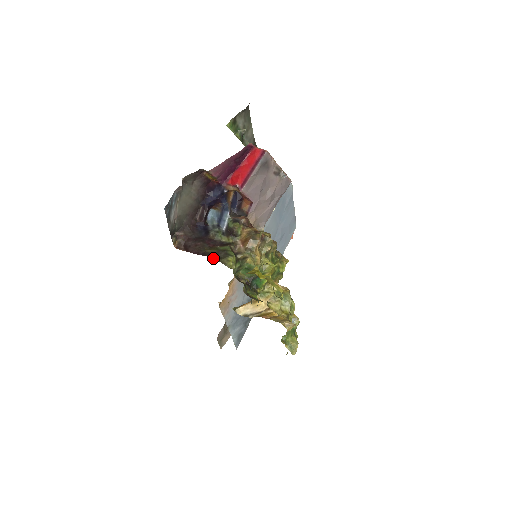
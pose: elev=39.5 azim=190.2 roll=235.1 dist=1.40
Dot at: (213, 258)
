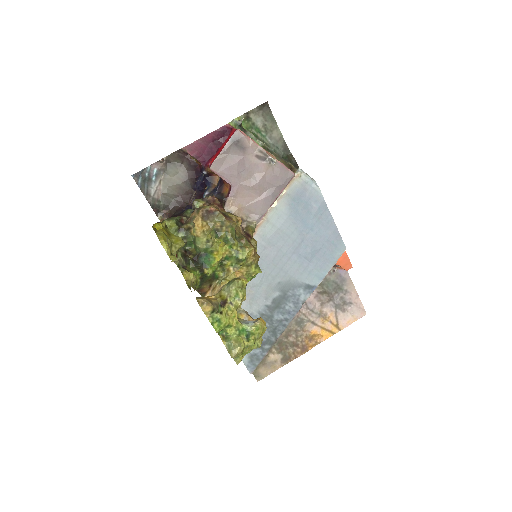
Dot at: occluded
